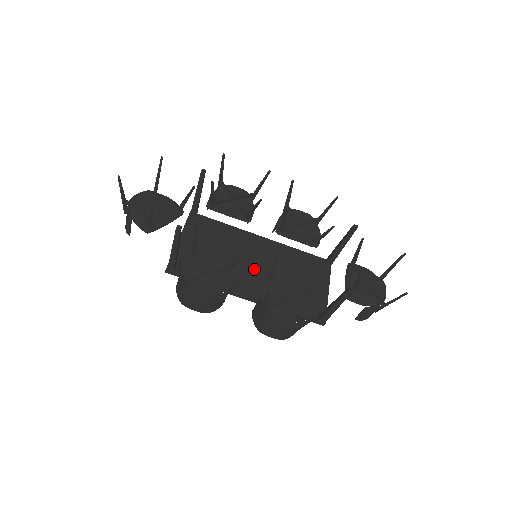
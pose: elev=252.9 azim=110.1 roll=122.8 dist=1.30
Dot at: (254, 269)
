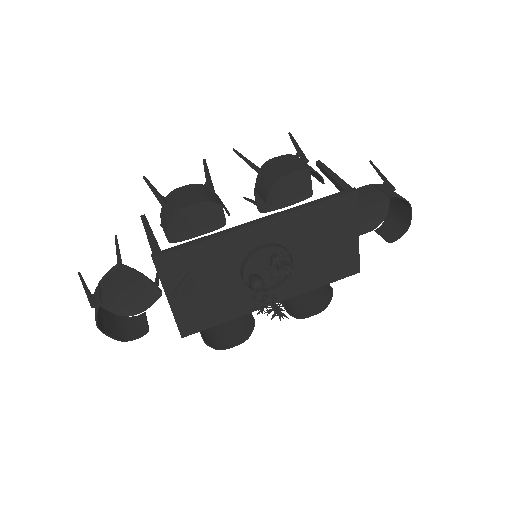
Dot at: occluded
